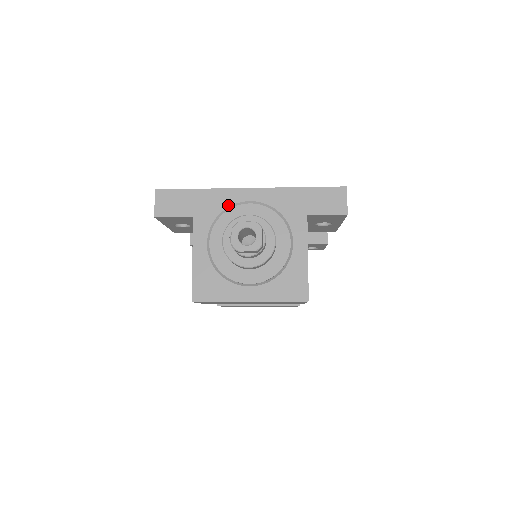
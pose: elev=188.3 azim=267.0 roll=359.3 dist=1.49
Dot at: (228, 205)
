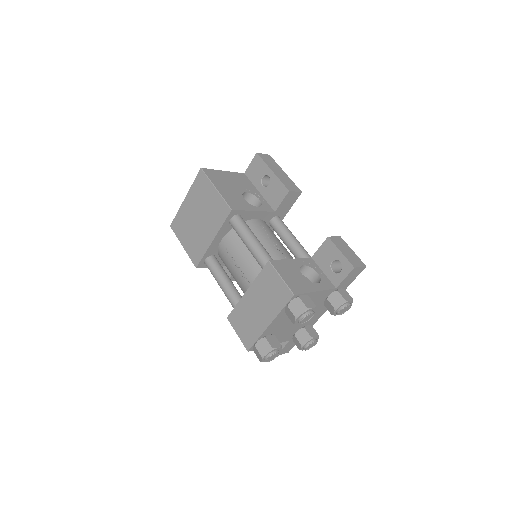
Dot at: occluded
